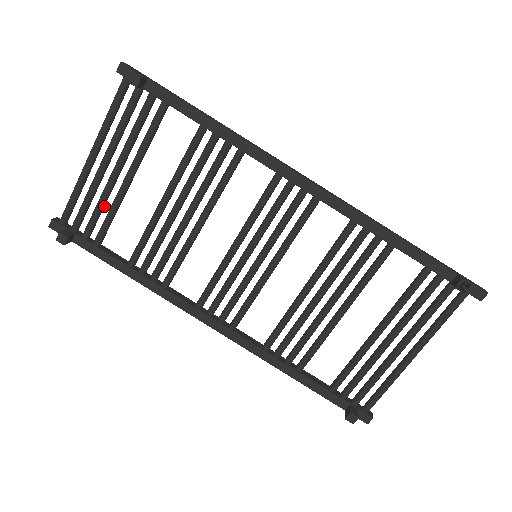
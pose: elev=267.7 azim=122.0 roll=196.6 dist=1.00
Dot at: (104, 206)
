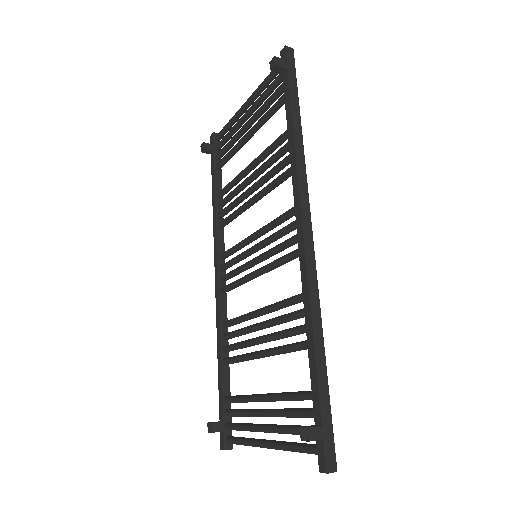
Dot at: (232, 145)
